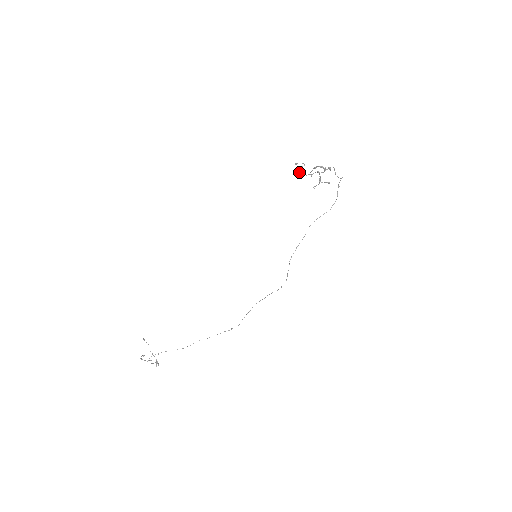
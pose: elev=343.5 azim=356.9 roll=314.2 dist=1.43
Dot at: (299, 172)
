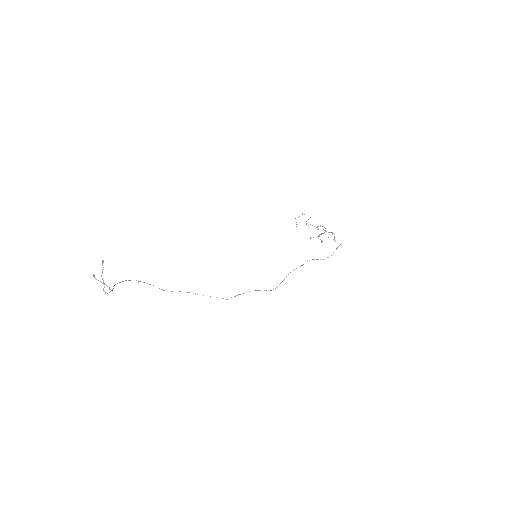
Dot at: occluded
